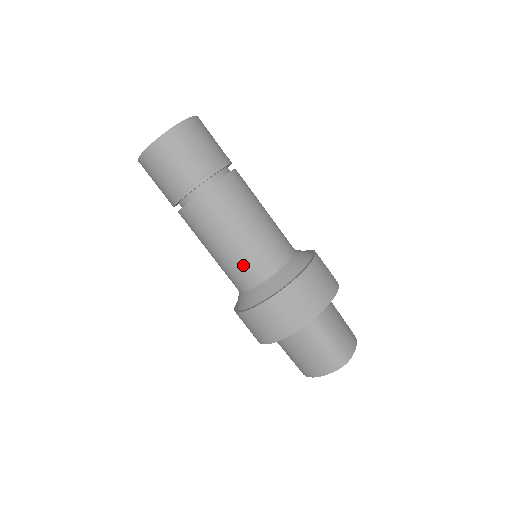
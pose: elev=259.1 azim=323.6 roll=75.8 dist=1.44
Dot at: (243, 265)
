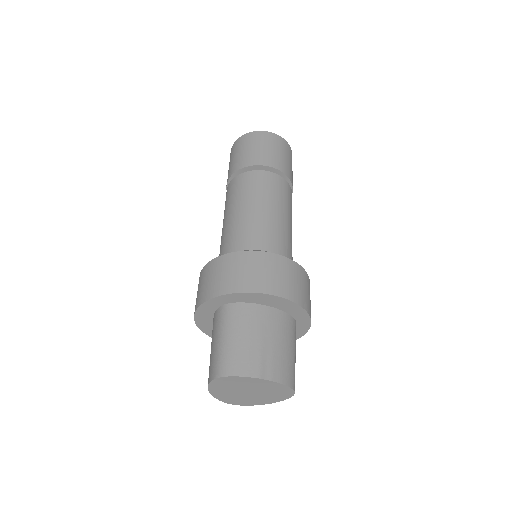
Dot at: (222, 243)
